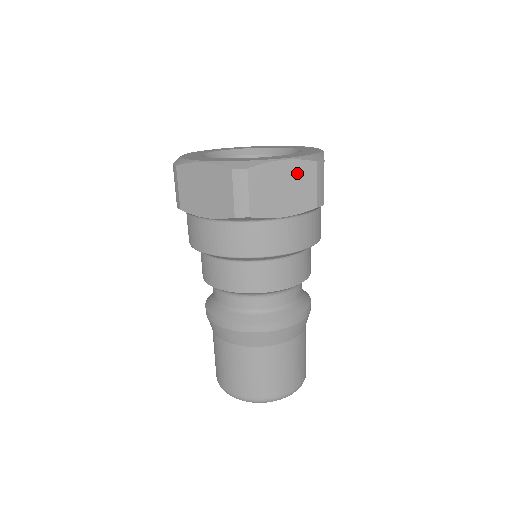
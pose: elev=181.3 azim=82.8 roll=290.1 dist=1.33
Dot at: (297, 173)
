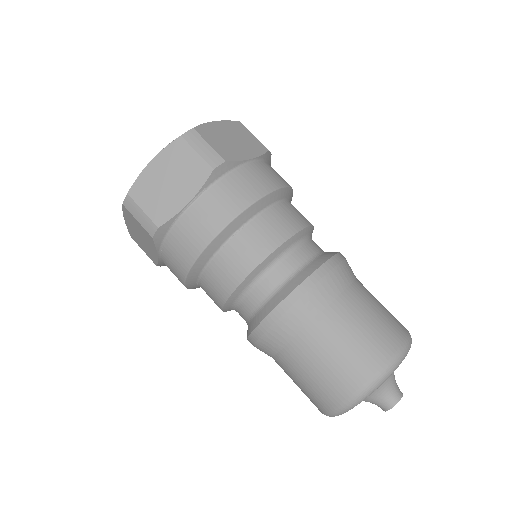
Dot at: (171, 160)
